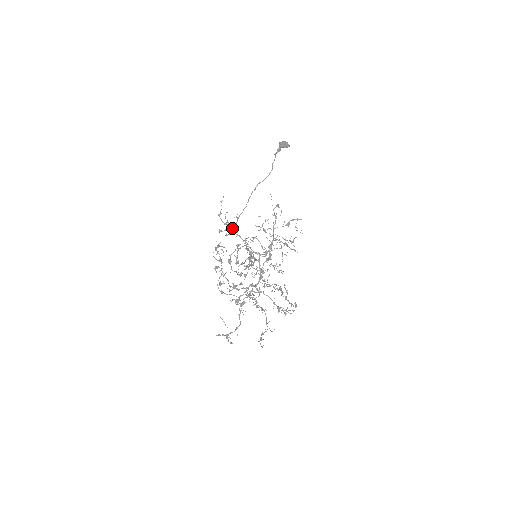
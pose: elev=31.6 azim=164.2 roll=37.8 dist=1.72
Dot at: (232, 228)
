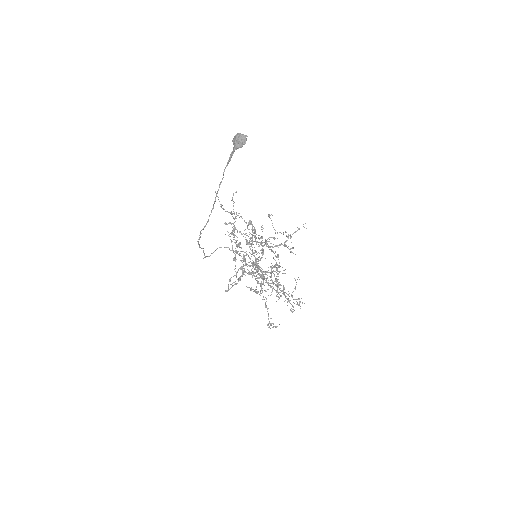
Dot at: (234, 222)
